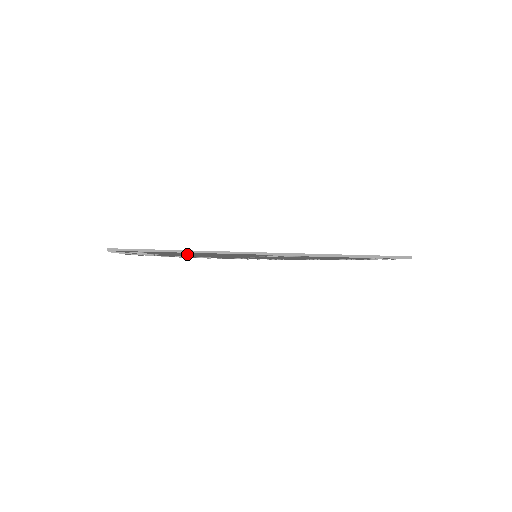
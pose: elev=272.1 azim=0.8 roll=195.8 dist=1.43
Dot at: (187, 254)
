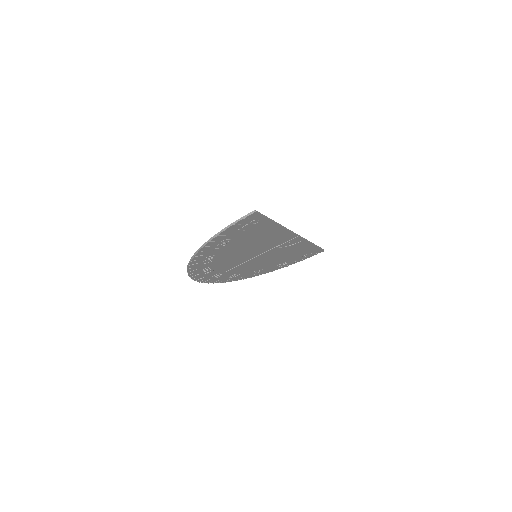
Dot at: (248, 241)
